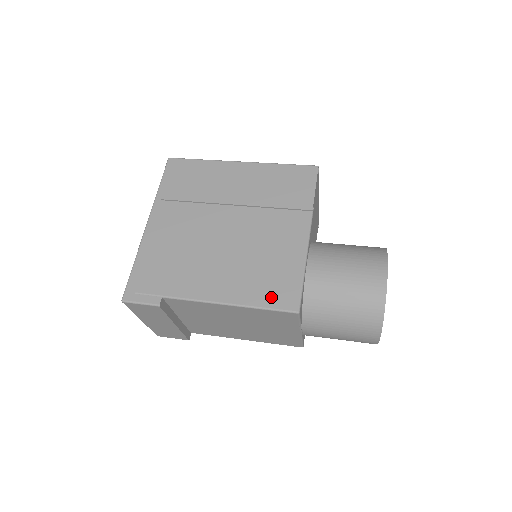
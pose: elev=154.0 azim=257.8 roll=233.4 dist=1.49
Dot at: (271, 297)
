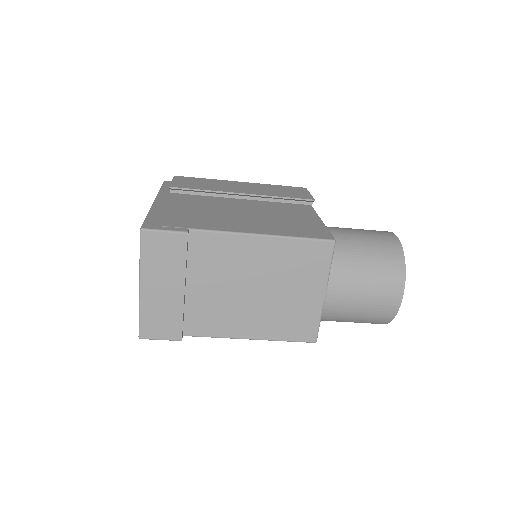
Dot at: (304, 233)
